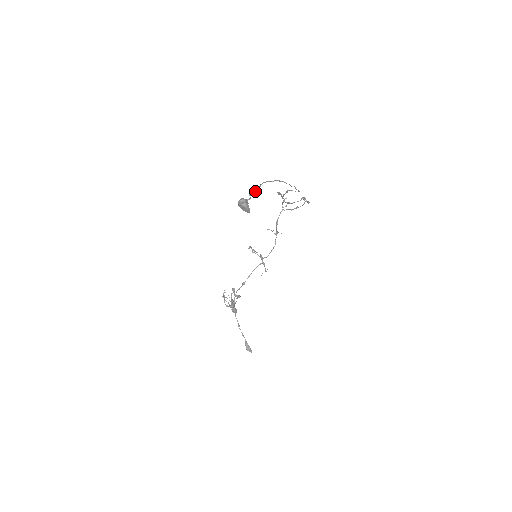
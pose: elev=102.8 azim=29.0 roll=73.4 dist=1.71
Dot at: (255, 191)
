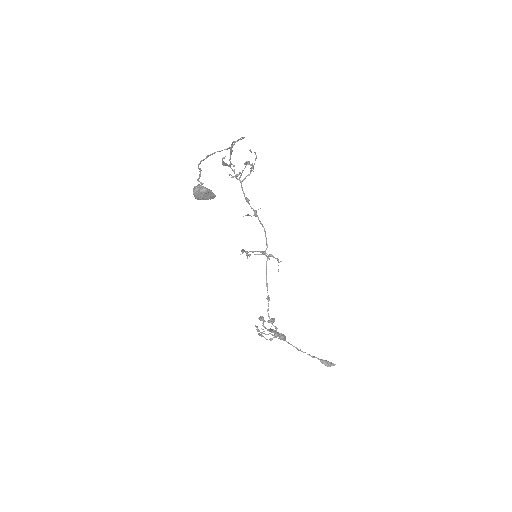
Dot at: (199, 174)
